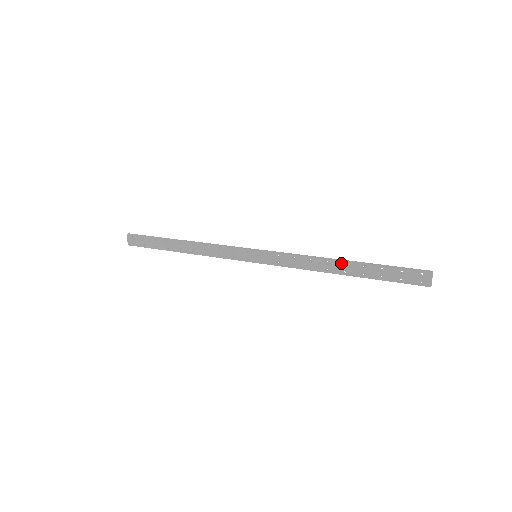
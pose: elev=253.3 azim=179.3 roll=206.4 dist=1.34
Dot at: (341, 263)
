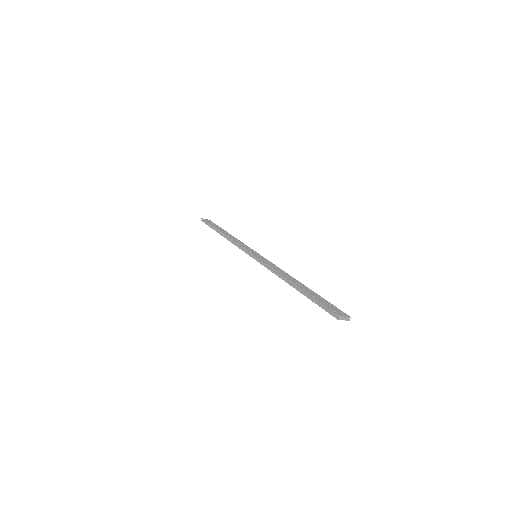
Dot at: (291, 285)
